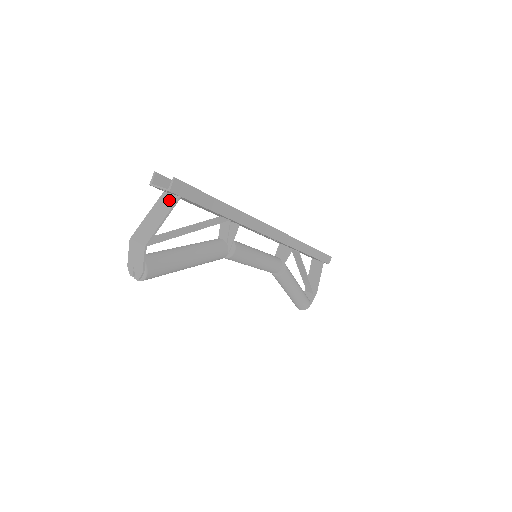
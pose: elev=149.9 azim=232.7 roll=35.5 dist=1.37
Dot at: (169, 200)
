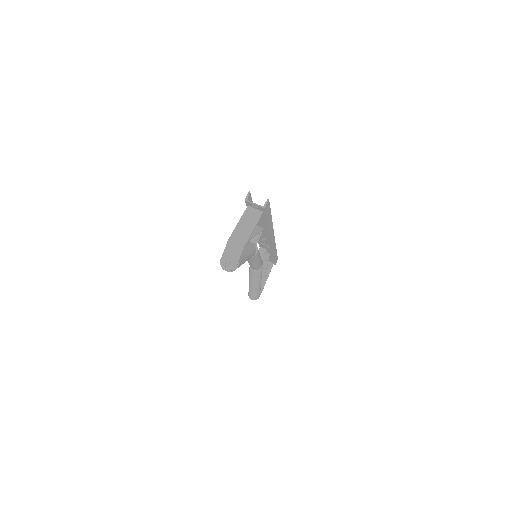
Dot at: (255, 213)
